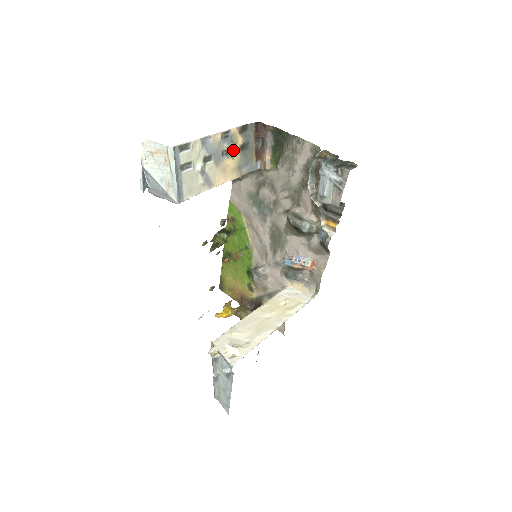
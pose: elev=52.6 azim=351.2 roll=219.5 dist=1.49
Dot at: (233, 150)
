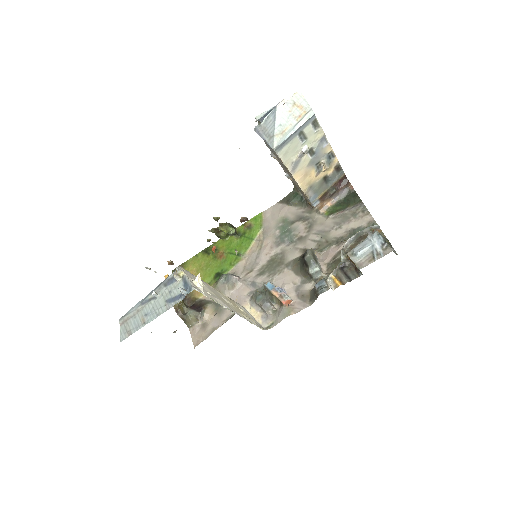
Dot at: (322, 171)
